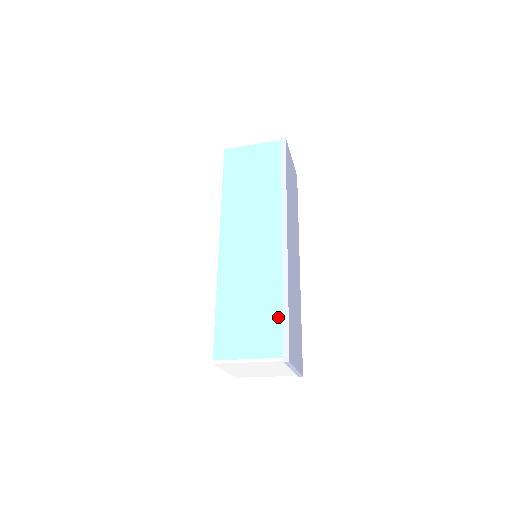
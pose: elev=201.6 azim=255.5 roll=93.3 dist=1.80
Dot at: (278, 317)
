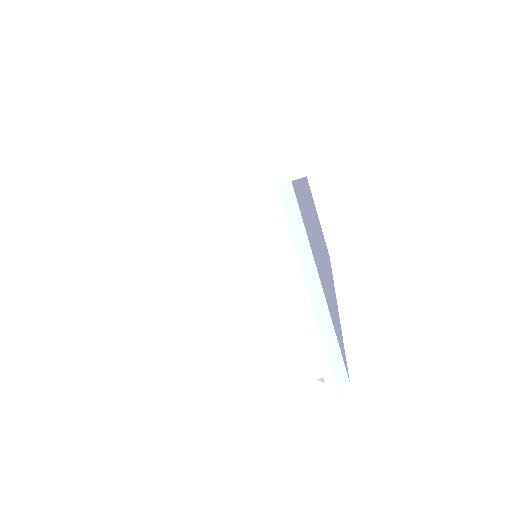
Dot at: occluded
